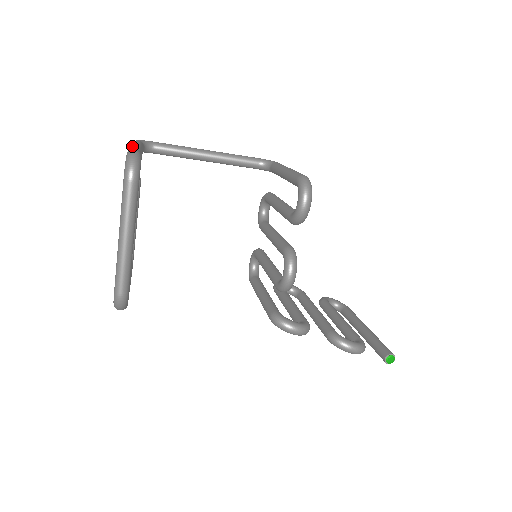
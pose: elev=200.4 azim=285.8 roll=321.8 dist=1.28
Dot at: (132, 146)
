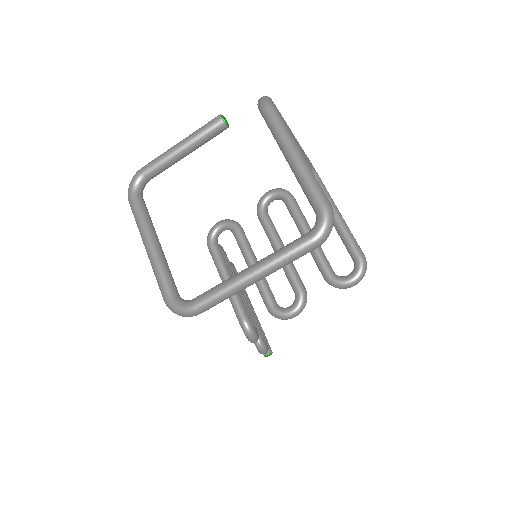
Dot at: (311, 170)
